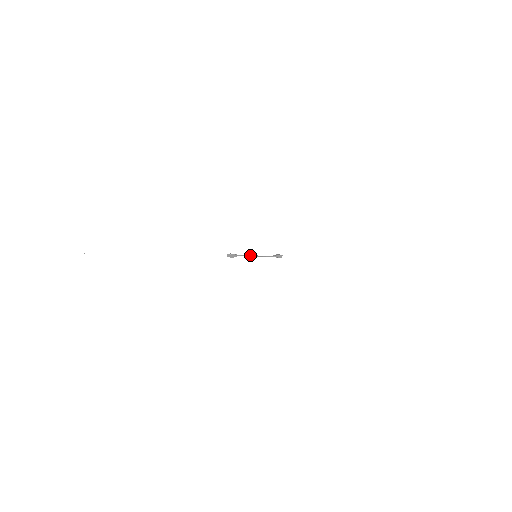
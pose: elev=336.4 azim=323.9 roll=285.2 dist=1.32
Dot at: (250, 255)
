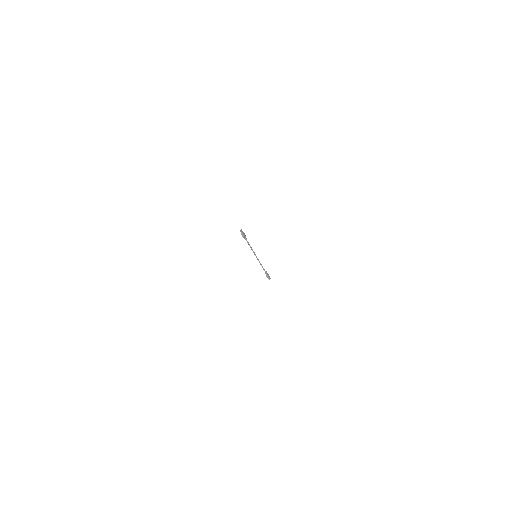
Dot at: occluded
